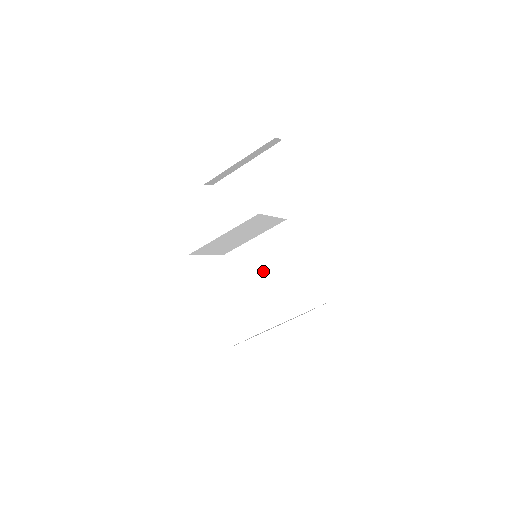
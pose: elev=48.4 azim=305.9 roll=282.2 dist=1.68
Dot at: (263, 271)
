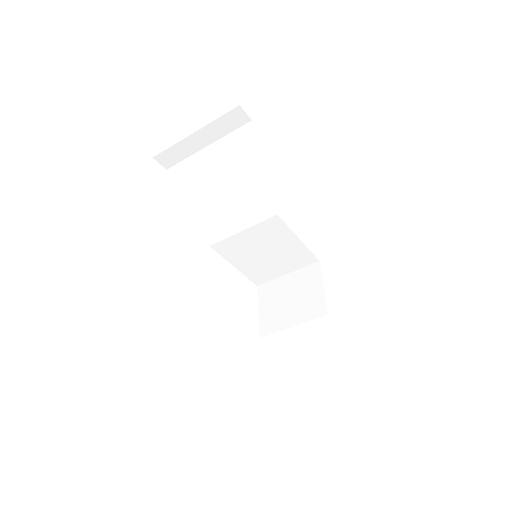
Dot at: (256, 251)
